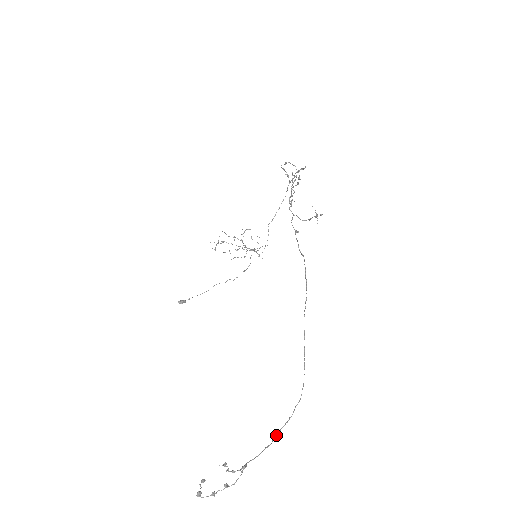
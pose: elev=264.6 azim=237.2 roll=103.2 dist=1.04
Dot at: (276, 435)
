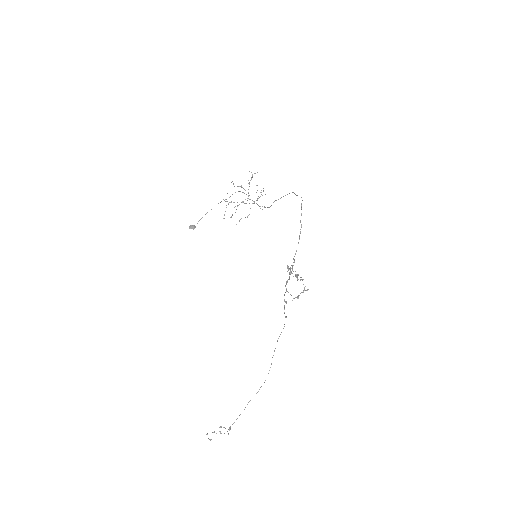
Dot at: occluded
